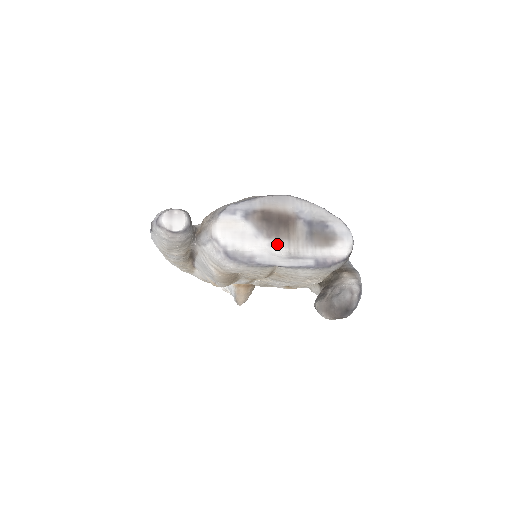
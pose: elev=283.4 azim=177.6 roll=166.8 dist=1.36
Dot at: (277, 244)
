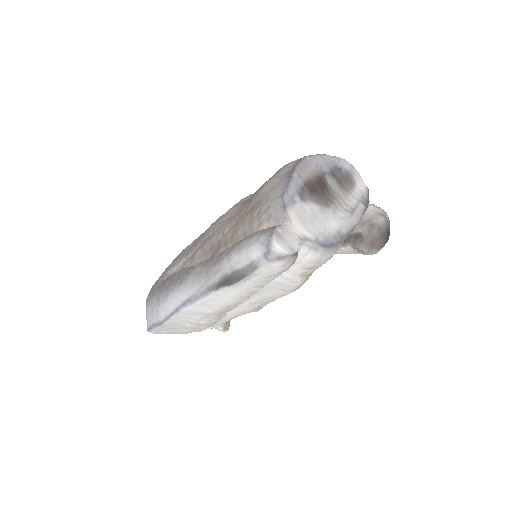
Dot at: (336, 208)
